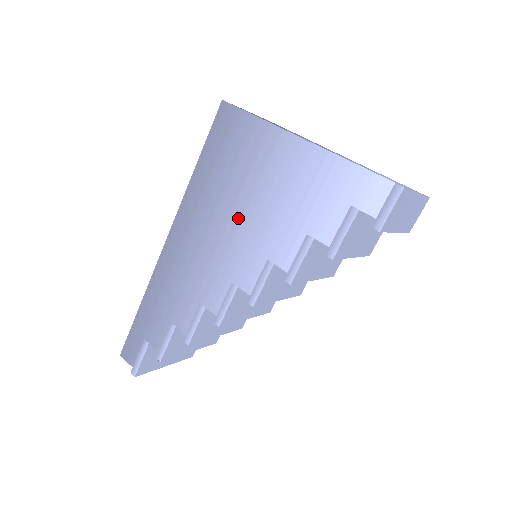
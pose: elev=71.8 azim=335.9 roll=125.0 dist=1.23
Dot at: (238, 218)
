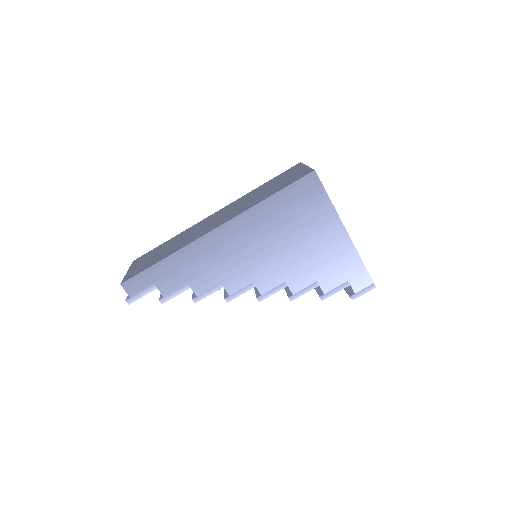
Dot at: (281, 248)
